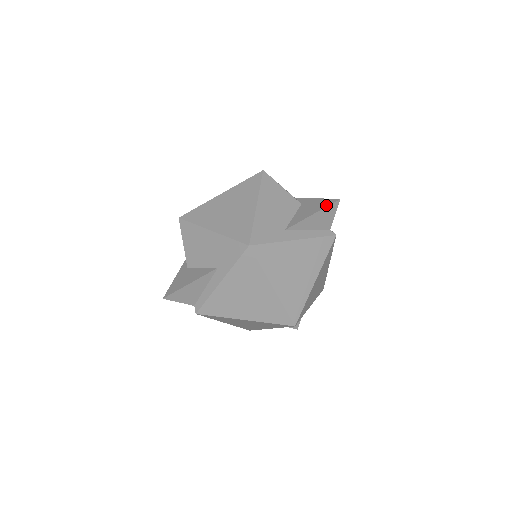
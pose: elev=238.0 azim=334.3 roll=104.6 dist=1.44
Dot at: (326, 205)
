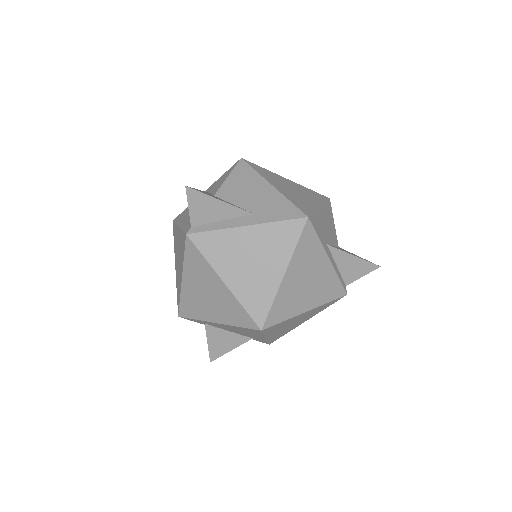
Dot at: occluded
